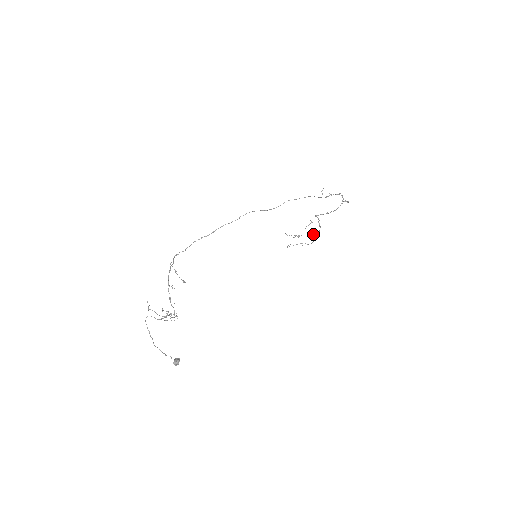
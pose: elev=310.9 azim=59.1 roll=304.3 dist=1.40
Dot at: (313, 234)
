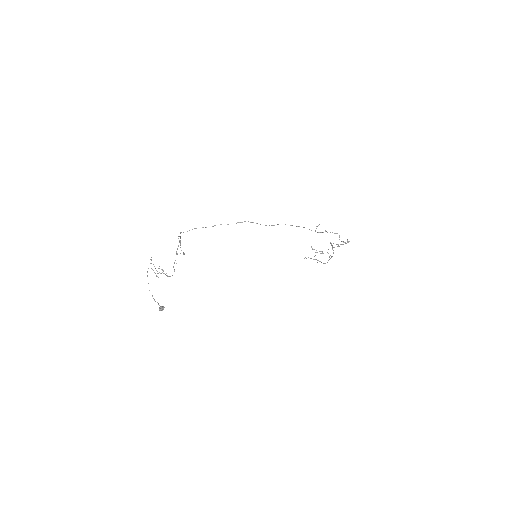
Dot at: occluded
